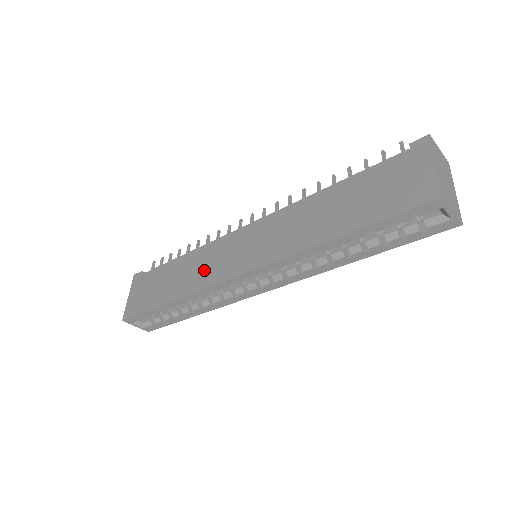
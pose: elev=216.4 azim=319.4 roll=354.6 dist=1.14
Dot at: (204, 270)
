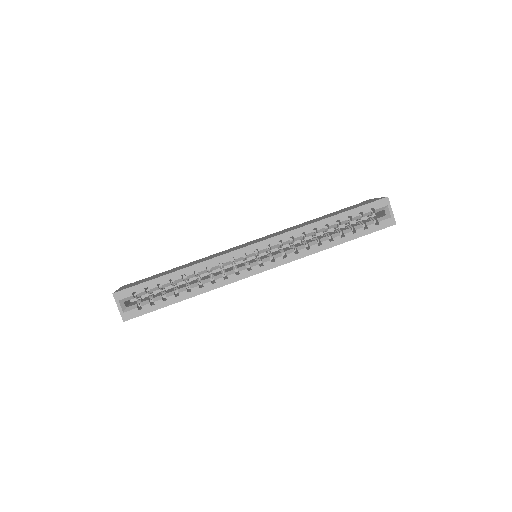
Dot at: (215, 255)
